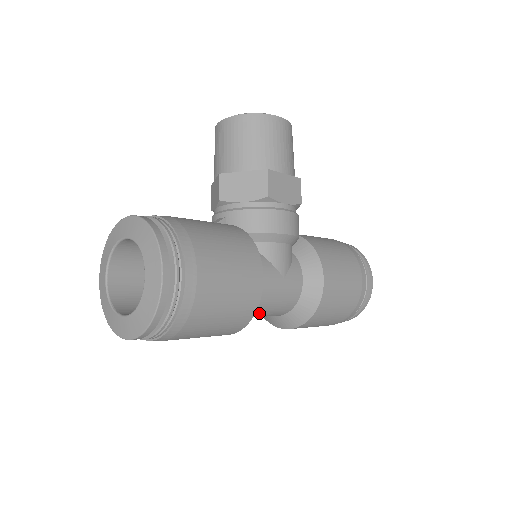
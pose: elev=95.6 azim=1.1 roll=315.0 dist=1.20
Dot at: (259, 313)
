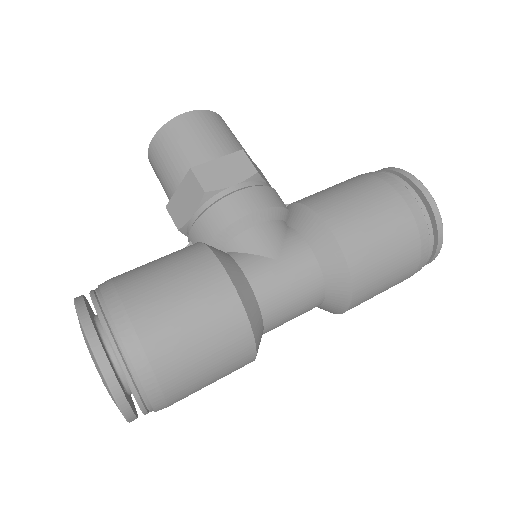
Dot at: (279, 314)
